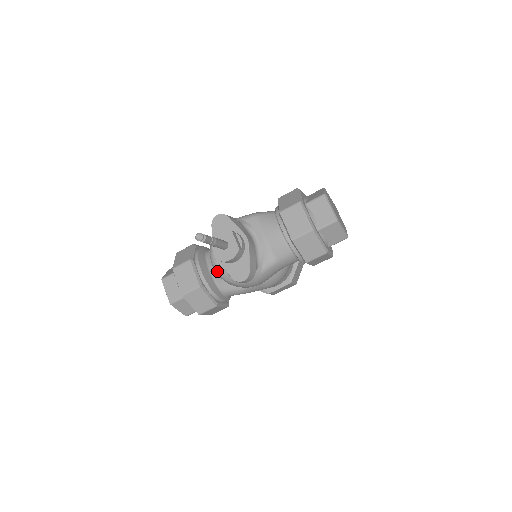
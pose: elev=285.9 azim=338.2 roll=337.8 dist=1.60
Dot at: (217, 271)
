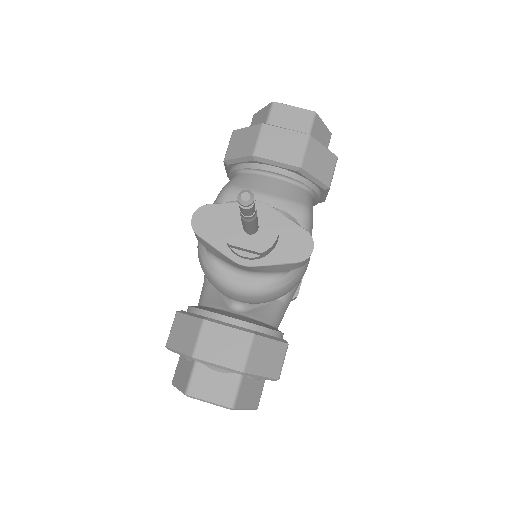
Dot at: (254, 292)
